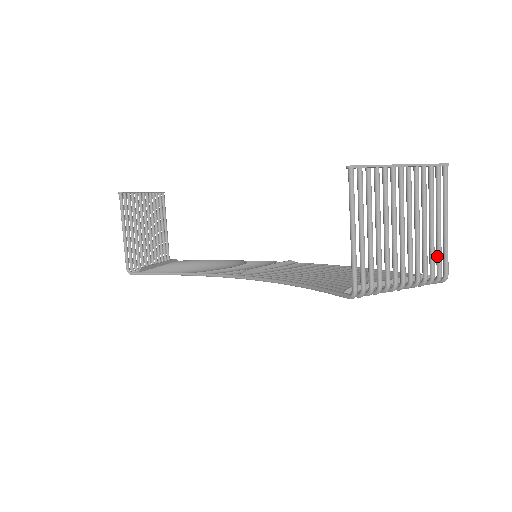
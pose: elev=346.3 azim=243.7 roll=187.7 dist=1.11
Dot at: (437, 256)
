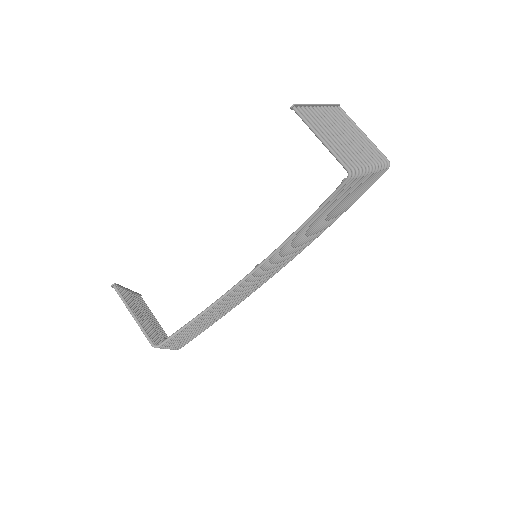
Dot at: (374, 151)
